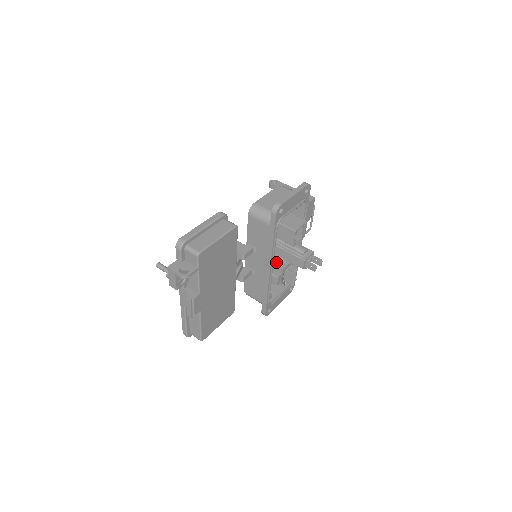
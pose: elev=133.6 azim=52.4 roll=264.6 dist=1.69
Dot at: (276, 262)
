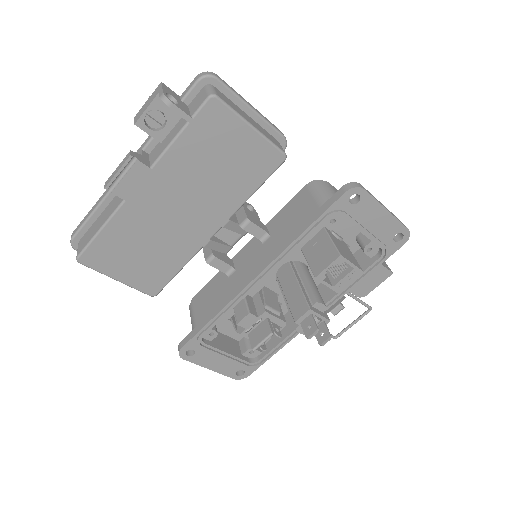
Dot at: (267, 297)
